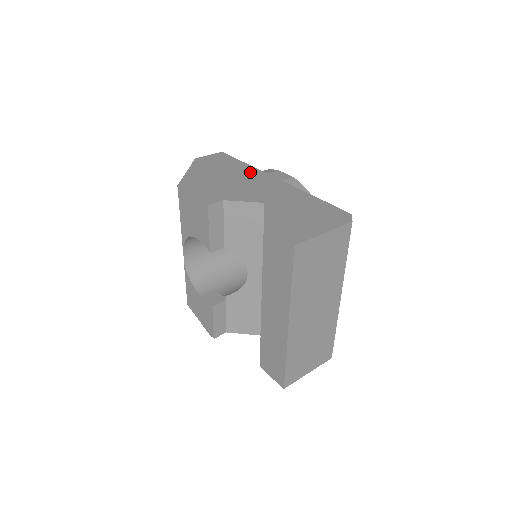
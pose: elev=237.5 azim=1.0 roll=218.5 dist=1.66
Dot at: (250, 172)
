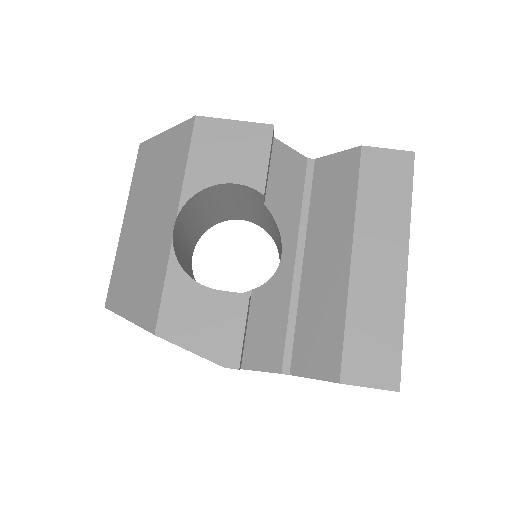
Dot at: occluded
